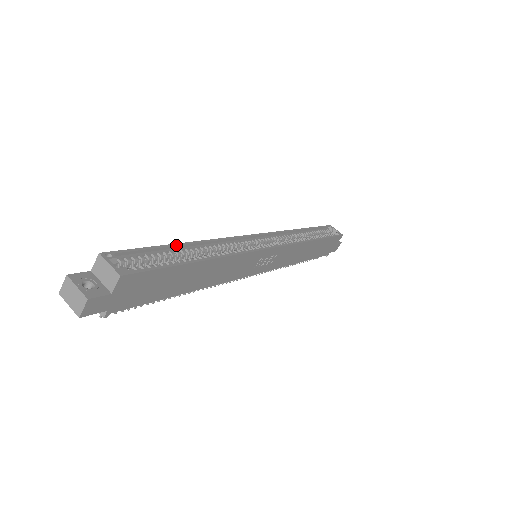
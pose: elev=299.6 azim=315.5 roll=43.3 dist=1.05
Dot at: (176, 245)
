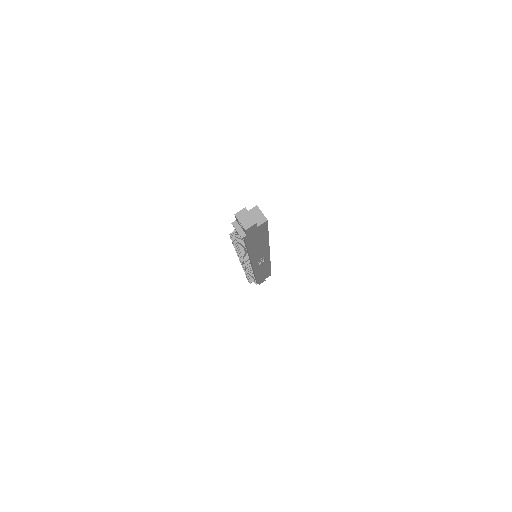
Dot at: occluded
